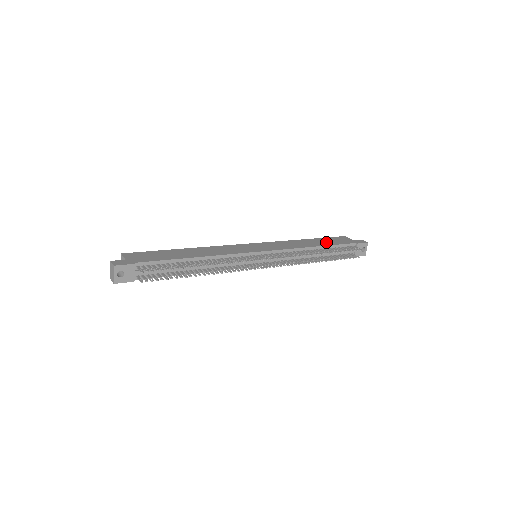
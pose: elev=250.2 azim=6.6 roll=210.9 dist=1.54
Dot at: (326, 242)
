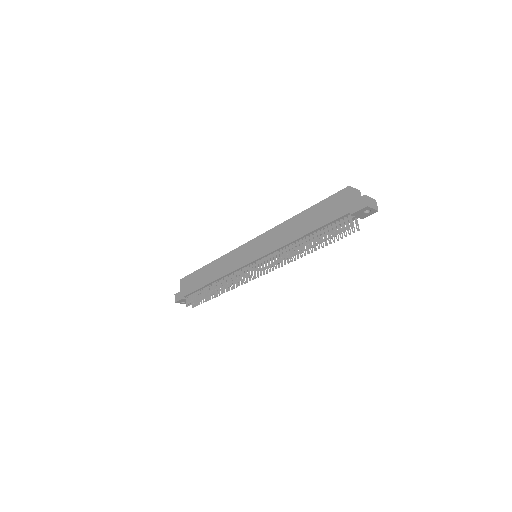
Dot at: (315, 220)
